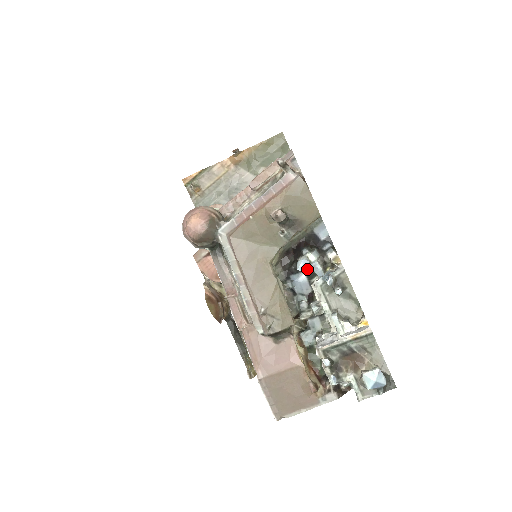
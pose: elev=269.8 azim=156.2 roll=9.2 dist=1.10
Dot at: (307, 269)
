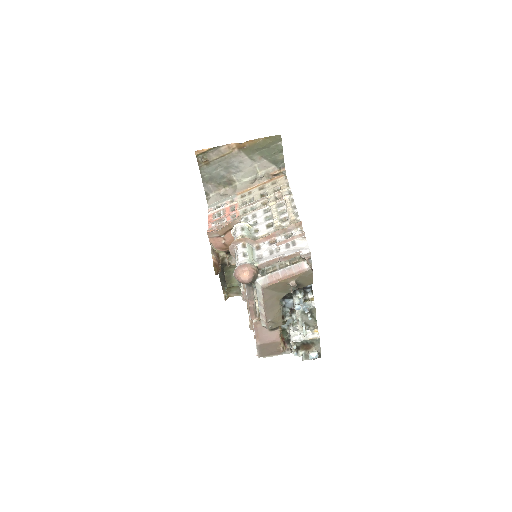
Dot at: occluded
